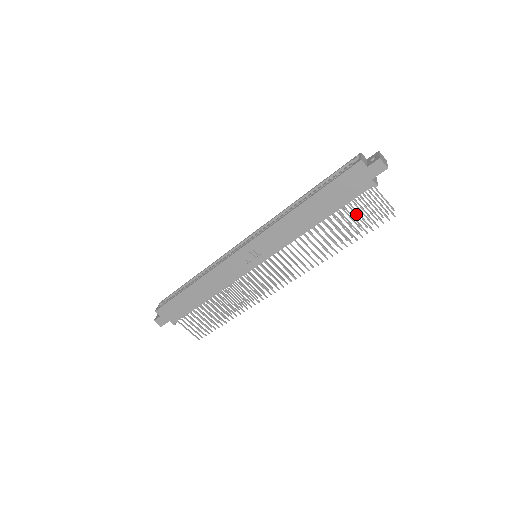
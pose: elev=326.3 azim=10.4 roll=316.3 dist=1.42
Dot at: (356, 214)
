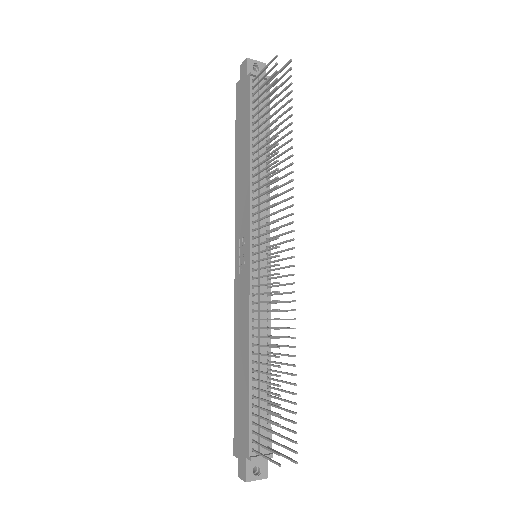
Dot at: (278, 109)
